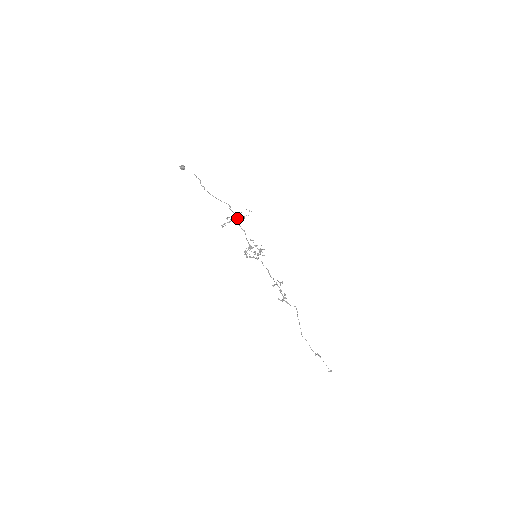
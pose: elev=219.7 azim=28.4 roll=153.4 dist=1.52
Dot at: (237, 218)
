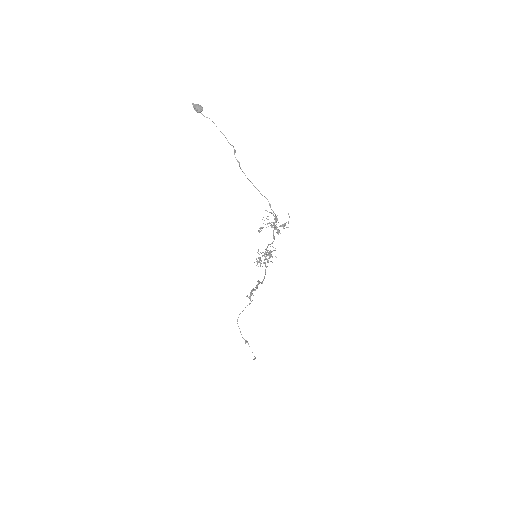
Dot at: occluded
